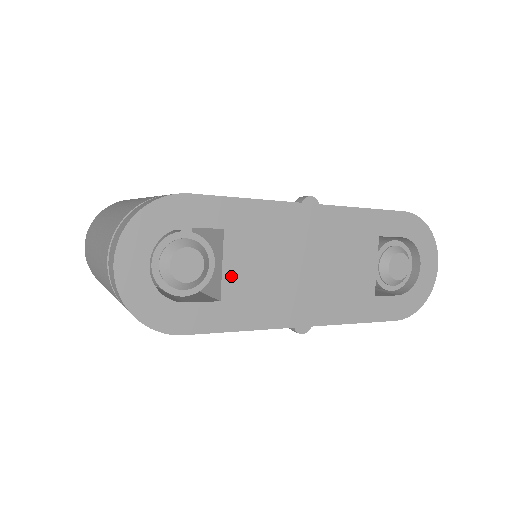
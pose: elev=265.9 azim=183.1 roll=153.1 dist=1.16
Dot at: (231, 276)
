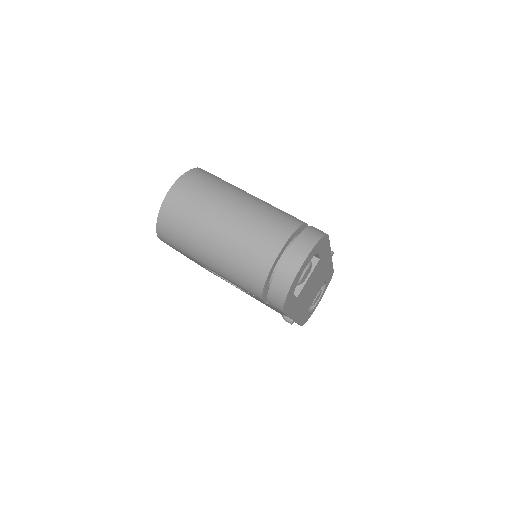
Dot at: (306, 285)
